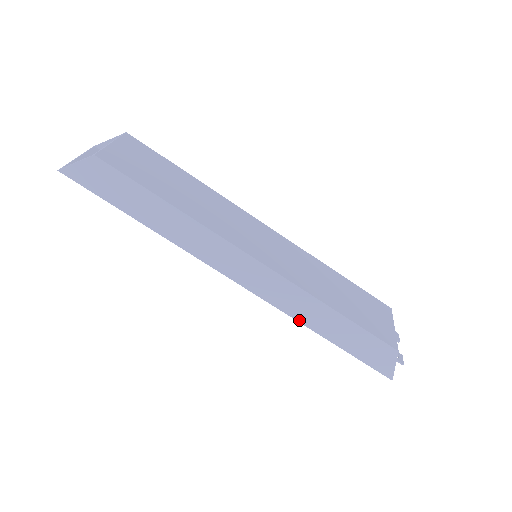
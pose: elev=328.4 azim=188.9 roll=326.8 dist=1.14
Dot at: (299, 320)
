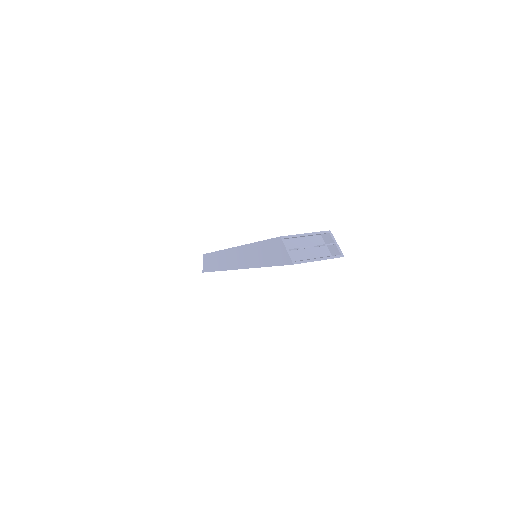
Dot at: (253, 267)
